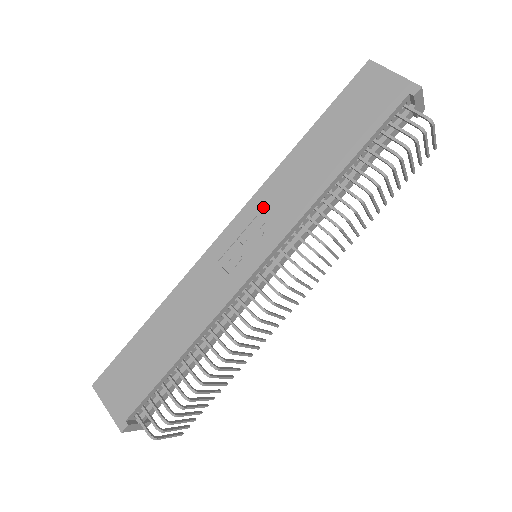
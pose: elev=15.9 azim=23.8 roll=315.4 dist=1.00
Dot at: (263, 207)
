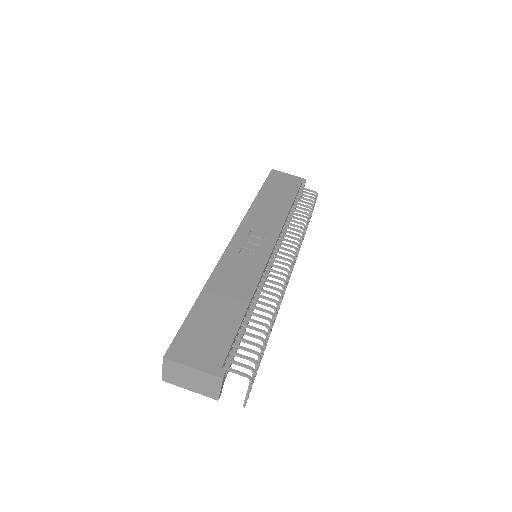
Dot at: (253, 224)
